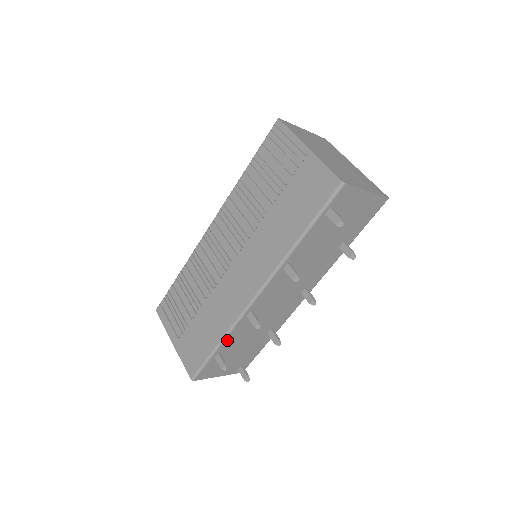
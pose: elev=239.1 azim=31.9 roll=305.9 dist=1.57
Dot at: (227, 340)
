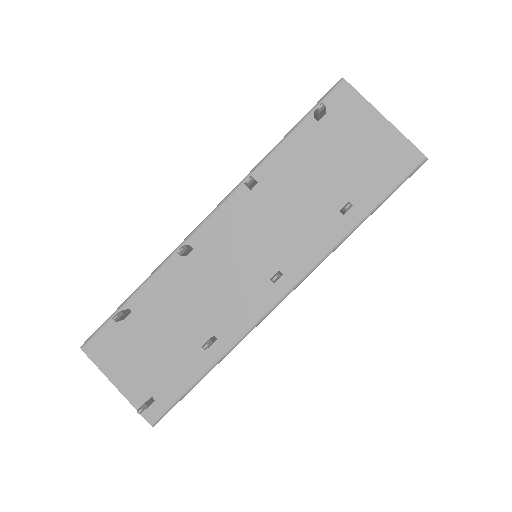
Dot at: (147, 289)
